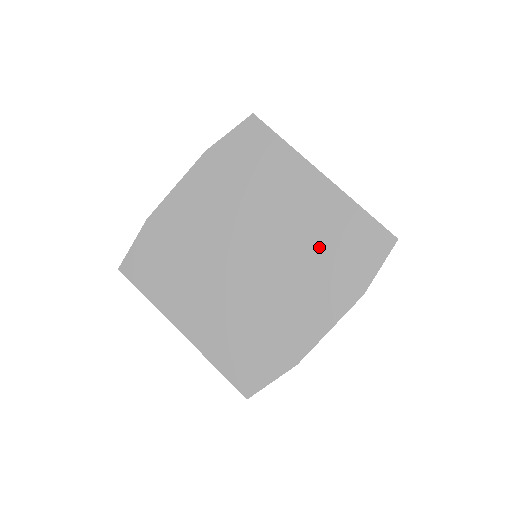
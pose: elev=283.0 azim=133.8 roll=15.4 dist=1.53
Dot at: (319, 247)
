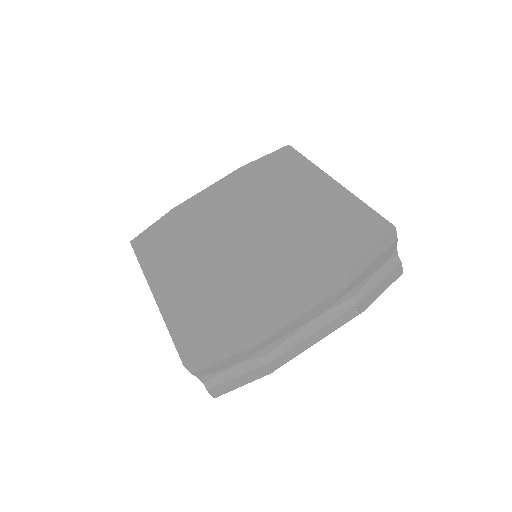
Dot at: (312, 231)
